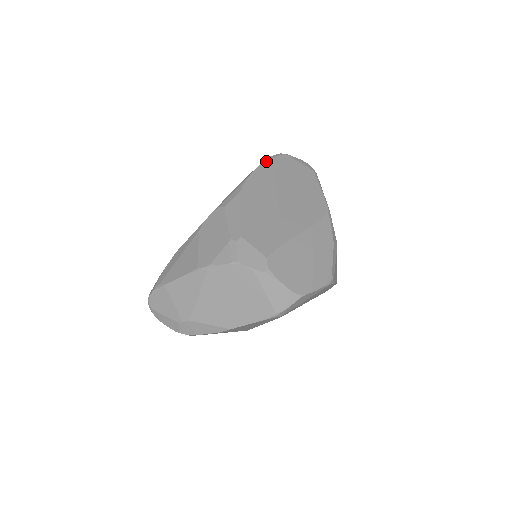
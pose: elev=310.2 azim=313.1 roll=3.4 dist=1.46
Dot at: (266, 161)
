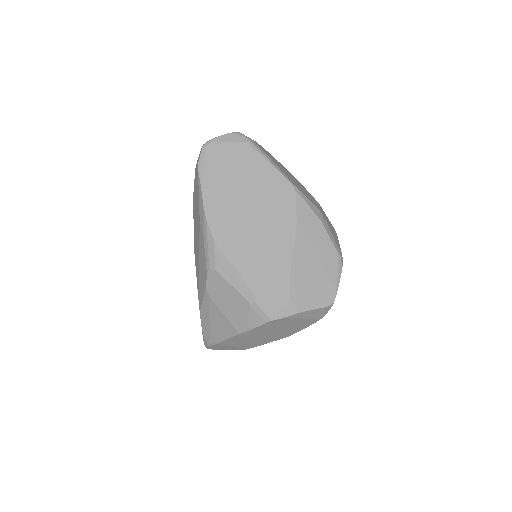
Dot at: (201, 175)
